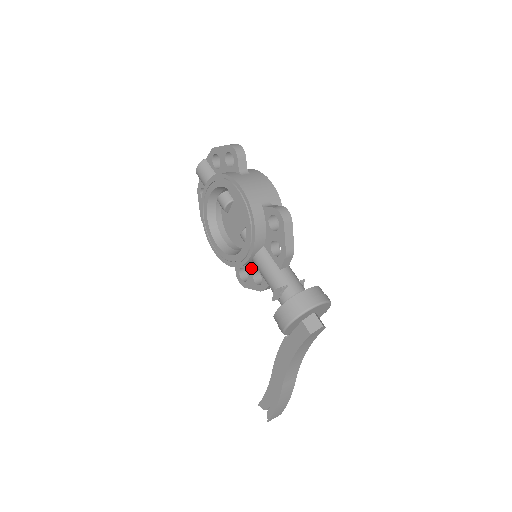
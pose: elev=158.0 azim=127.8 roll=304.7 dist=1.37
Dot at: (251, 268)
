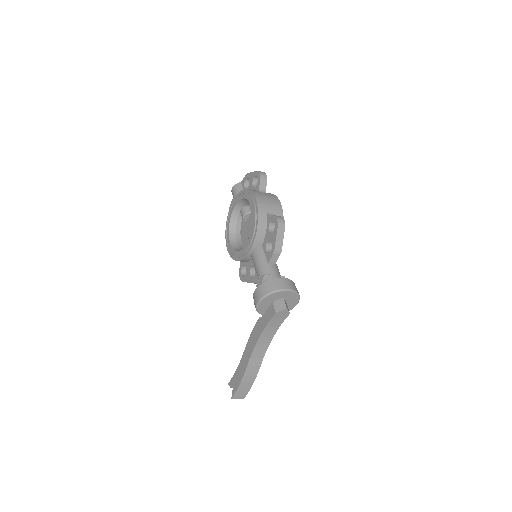
Dot at: (250, 264)
